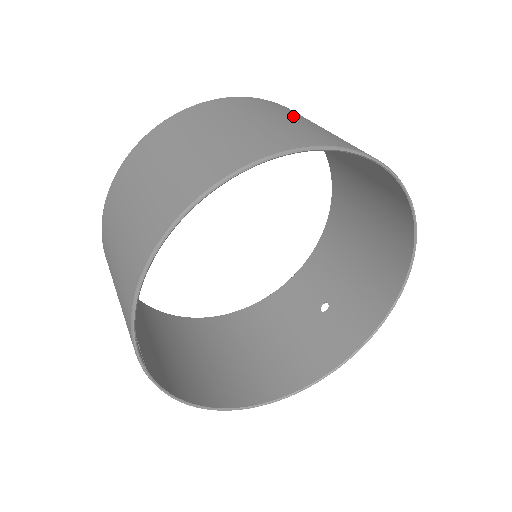
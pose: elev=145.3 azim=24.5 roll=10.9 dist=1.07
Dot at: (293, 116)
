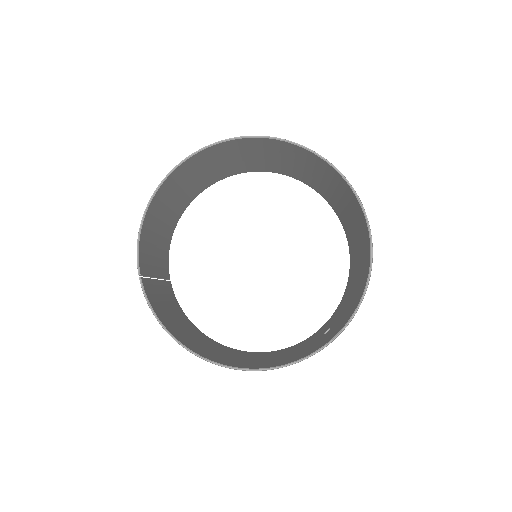
Dot at: occluded
